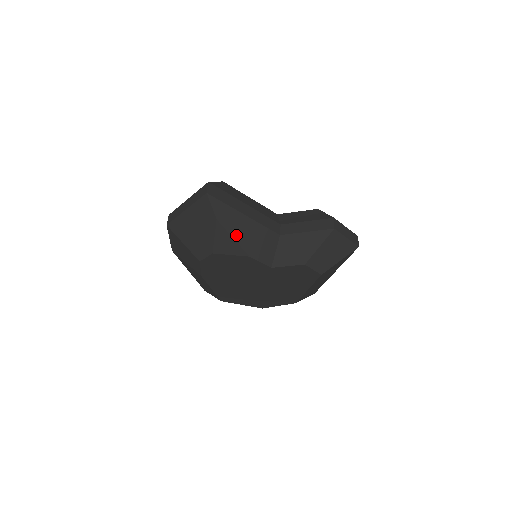
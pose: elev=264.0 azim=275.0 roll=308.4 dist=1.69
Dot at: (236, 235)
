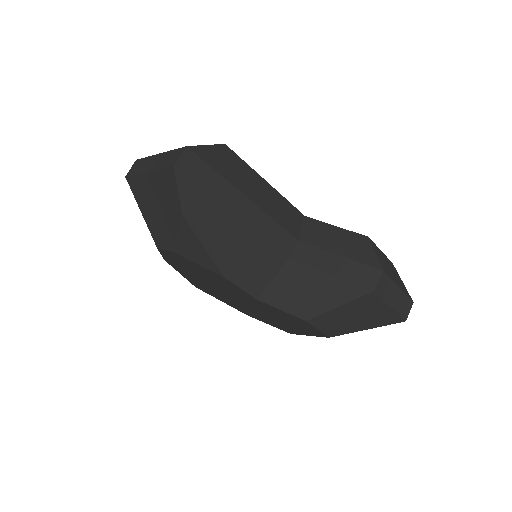
Dot at: (211, 243)
